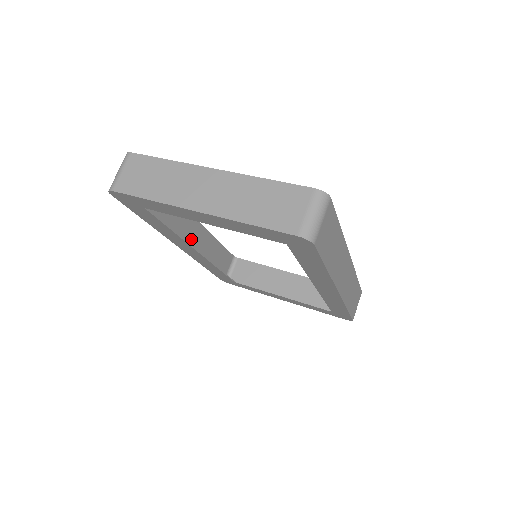
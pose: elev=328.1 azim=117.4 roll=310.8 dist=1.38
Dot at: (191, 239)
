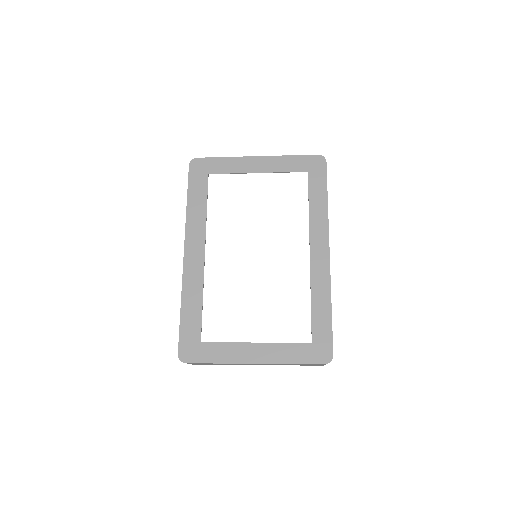
Dot at: occluded
